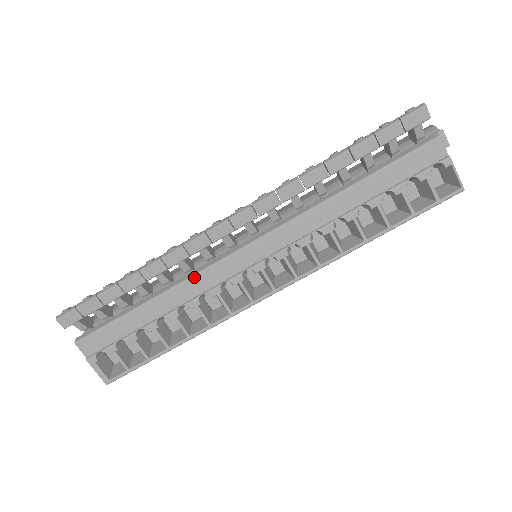
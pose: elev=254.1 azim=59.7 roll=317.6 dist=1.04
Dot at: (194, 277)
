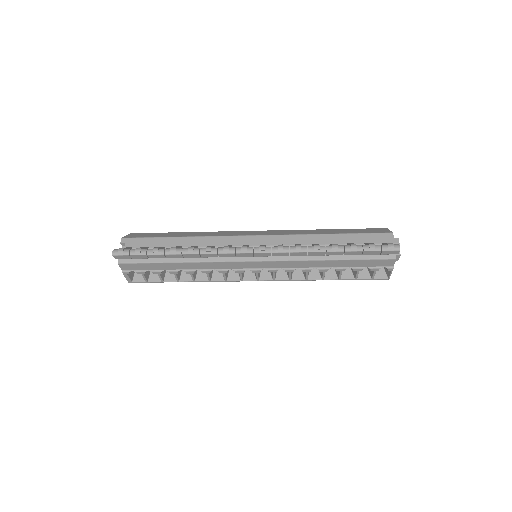
Dot at: (214, 262)
